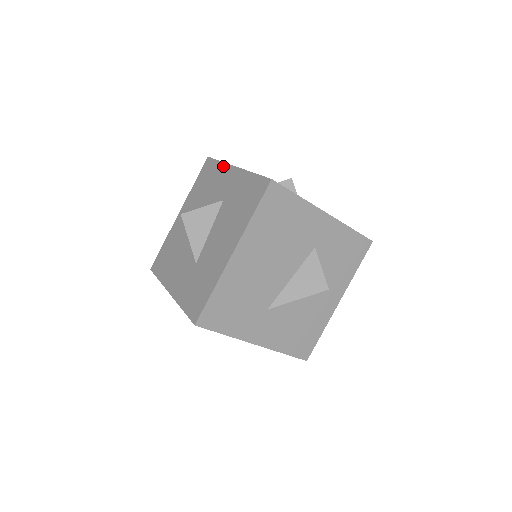
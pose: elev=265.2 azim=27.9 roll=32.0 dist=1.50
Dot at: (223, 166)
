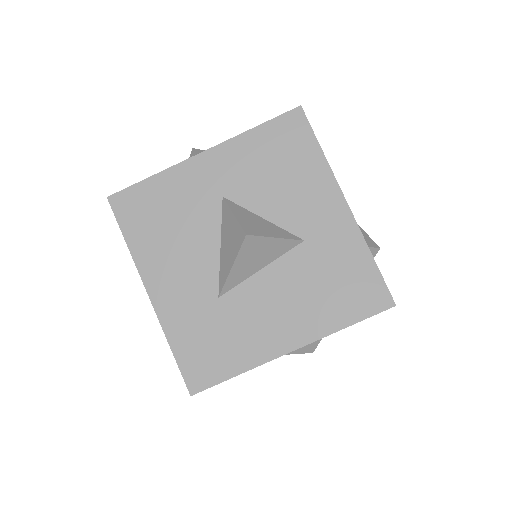
Dot at: (326, 172)
